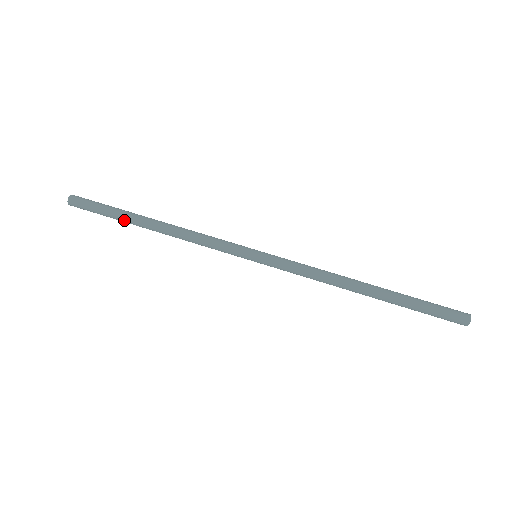
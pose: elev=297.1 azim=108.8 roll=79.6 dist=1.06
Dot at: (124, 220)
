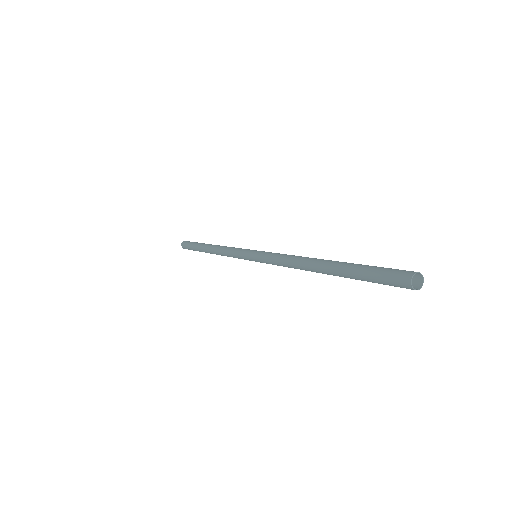
Dot at: (199, 248)
